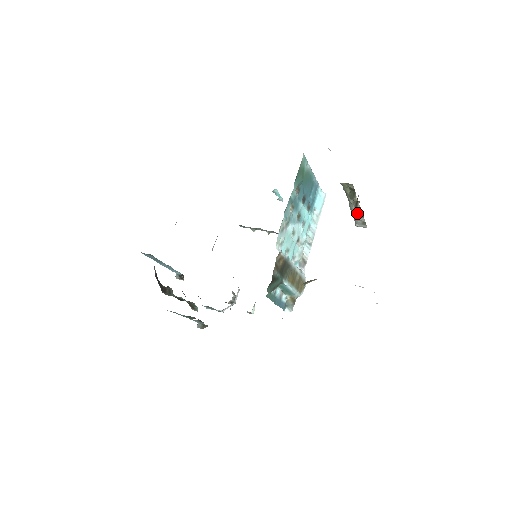
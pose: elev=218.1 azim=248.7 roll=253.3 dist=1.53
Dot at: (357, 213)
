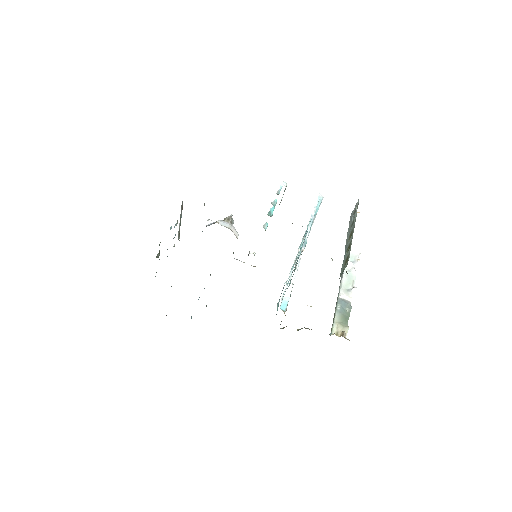
Dot at: occluded
